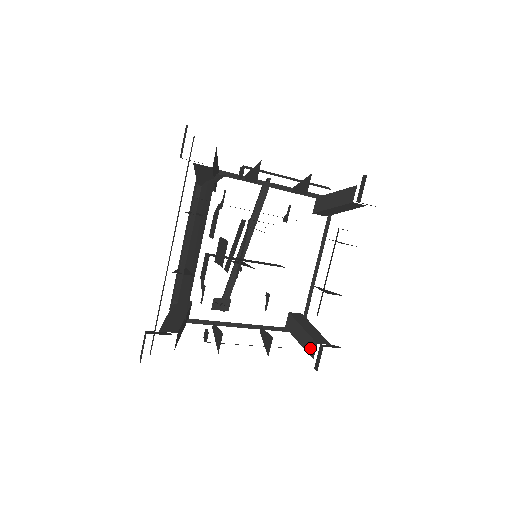
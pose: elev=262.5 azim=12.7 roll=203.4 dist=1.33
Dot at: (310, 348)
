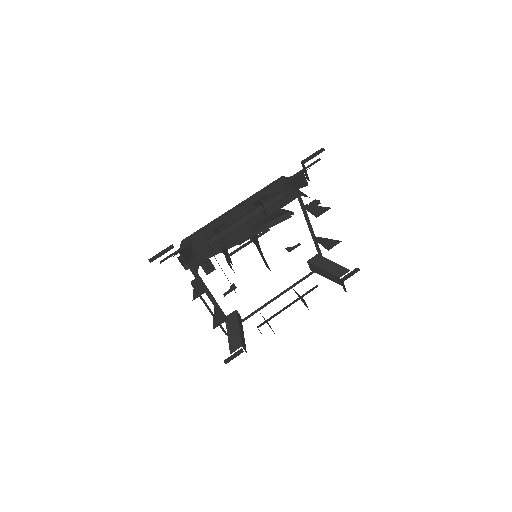
Dot at: (234, 345)
